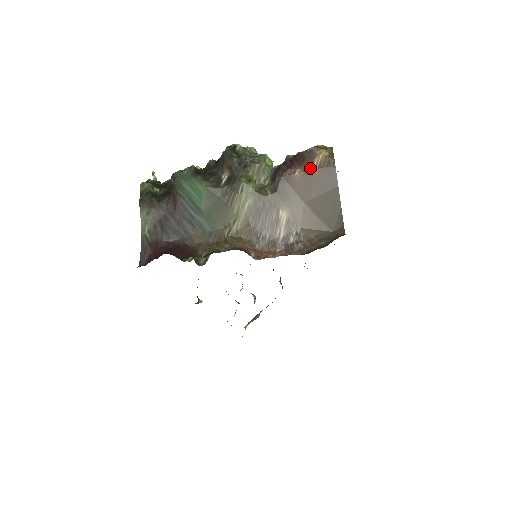
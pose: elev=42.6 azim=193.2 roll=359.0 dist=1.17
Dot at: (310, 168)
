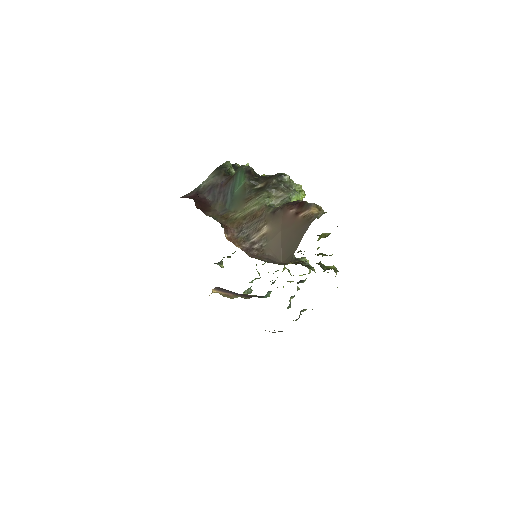
Dot at: (300, 213)
